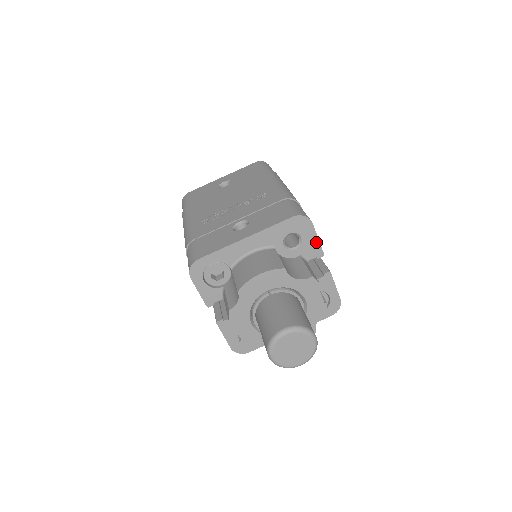
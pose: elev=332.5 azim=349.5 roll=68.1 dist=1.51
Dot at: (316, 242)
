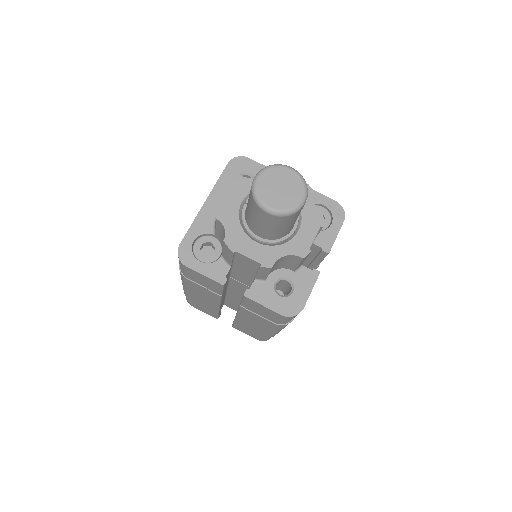
Dot at: occluded
